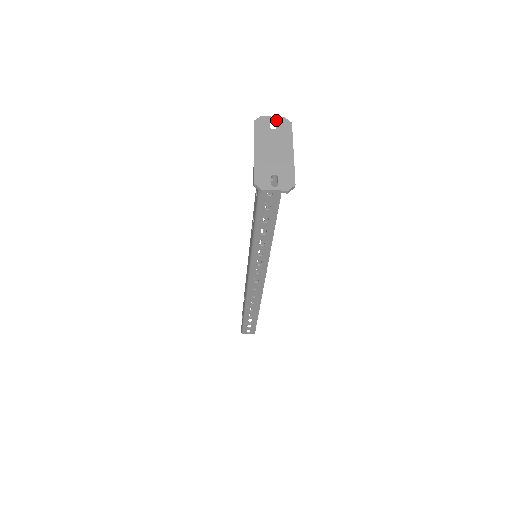
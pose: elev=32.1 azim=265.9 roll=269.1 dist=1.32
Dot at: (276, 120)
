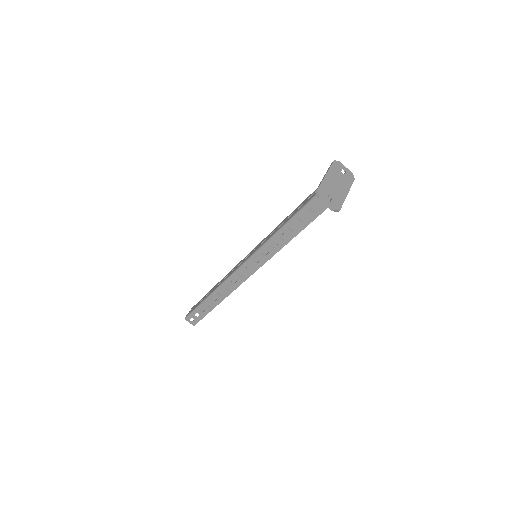
Dot at: (347, 170)
